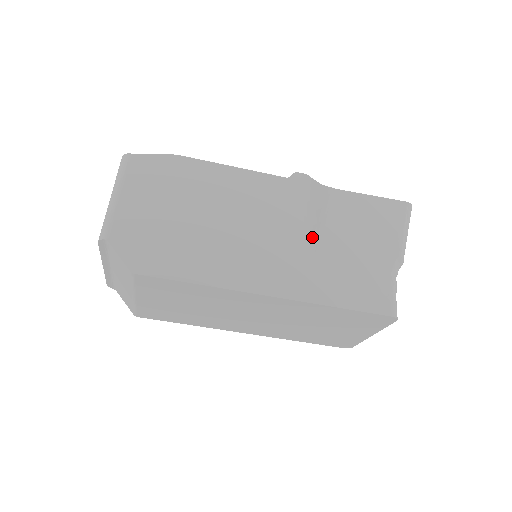
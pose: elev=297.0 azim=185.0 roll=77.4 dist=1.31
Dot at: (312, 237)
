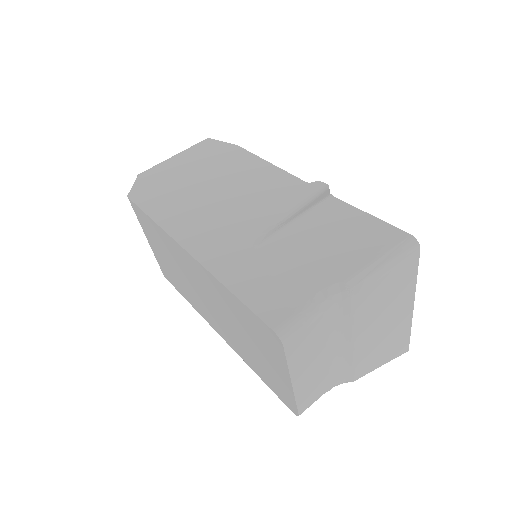
Dot at: (274, 229)
